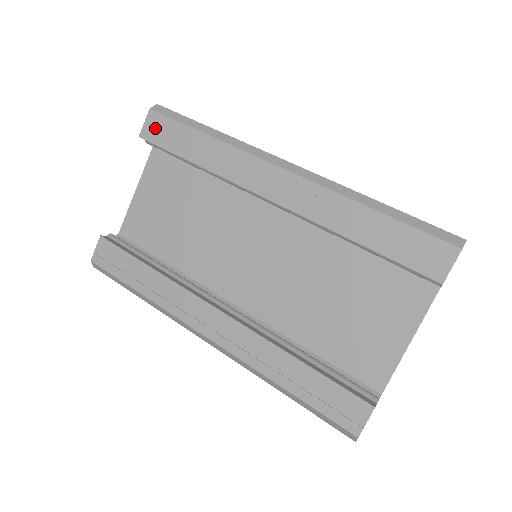
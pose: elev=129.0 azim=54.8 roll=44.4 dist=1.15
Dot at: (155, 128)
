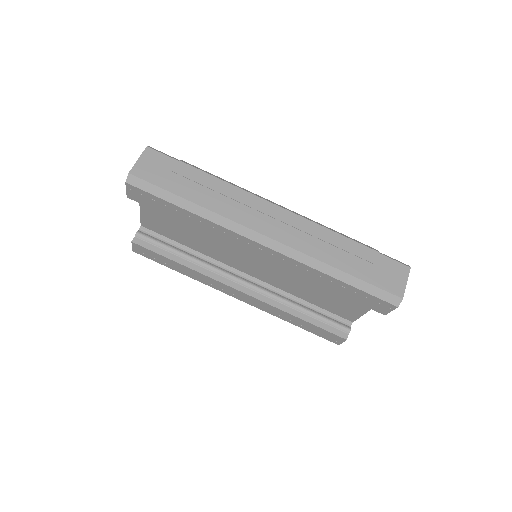
Dot at: (139, 196)
